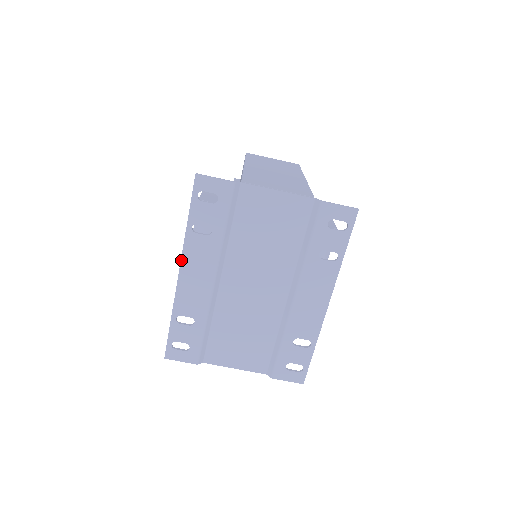
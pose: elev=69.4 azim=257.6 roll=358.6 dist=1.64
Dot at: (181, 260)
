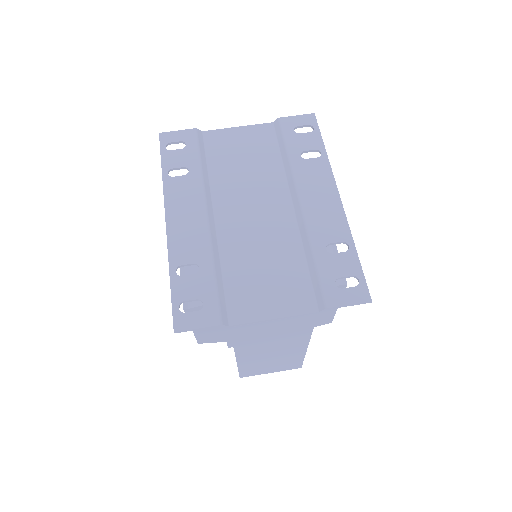
Dot at: (164, 206)
